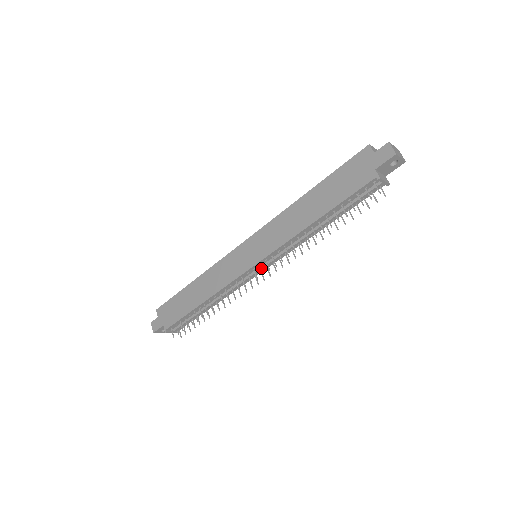
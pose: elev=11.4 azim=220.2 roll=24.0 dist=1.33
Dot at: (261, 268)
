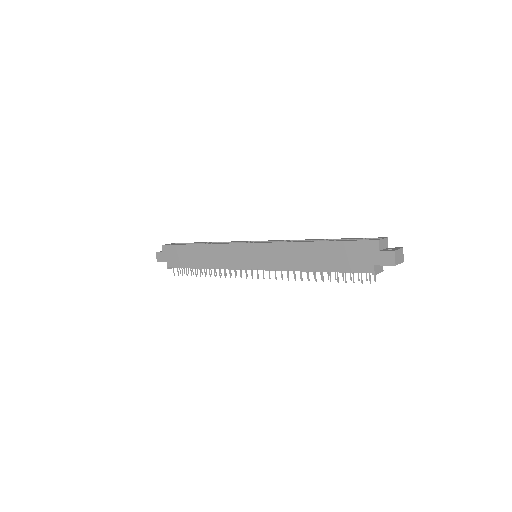
Dot at: (257, 272)
